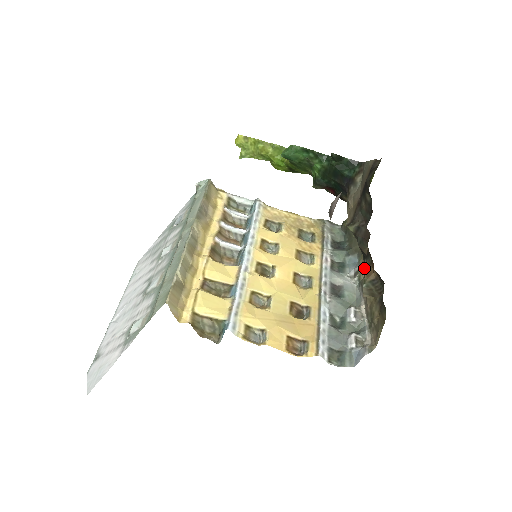
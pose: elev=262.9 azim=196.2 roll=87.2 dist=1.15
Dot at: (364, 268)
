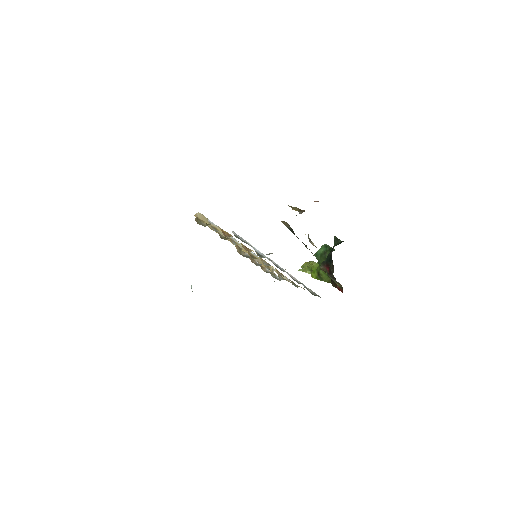
Dot at: occluded
